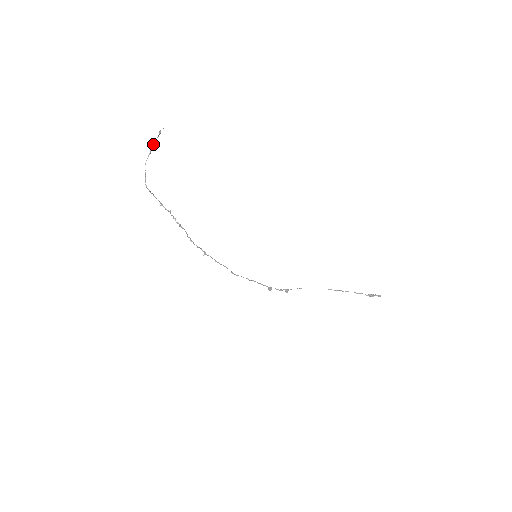
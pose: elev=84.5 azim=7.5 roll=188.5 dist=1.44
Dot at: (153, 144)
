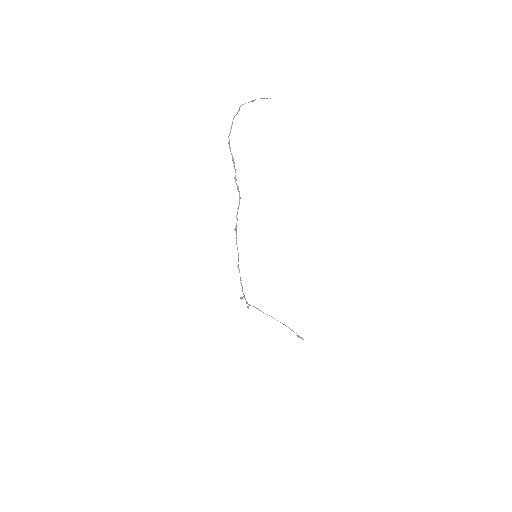
Dot at: occluded
